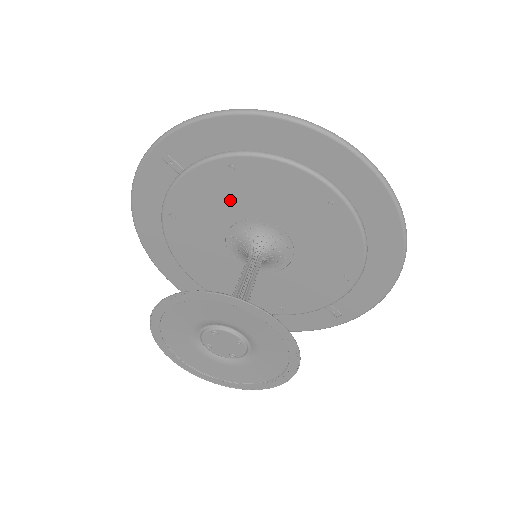
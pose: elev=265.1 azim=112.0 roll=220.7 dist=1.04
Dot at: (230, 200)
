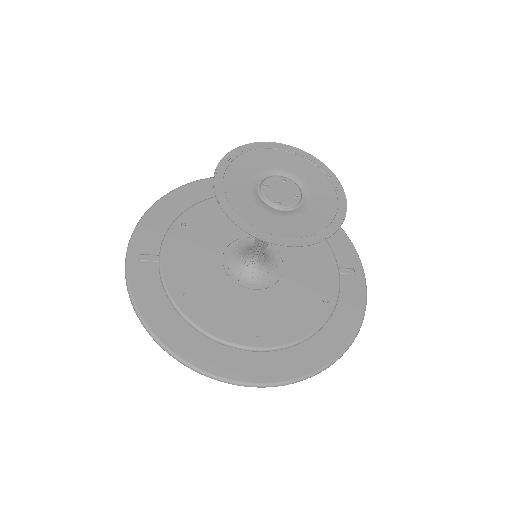
Dot at: (203, 246)
